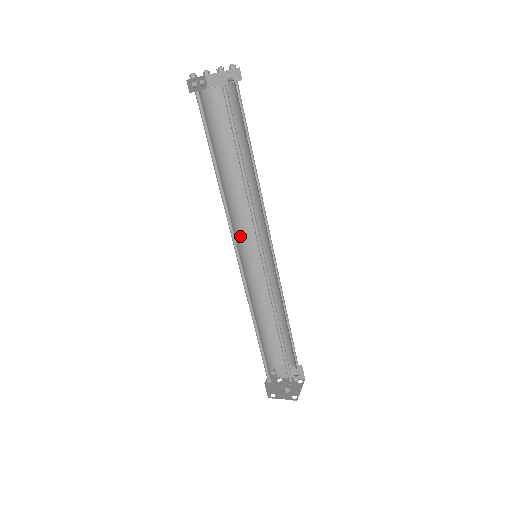
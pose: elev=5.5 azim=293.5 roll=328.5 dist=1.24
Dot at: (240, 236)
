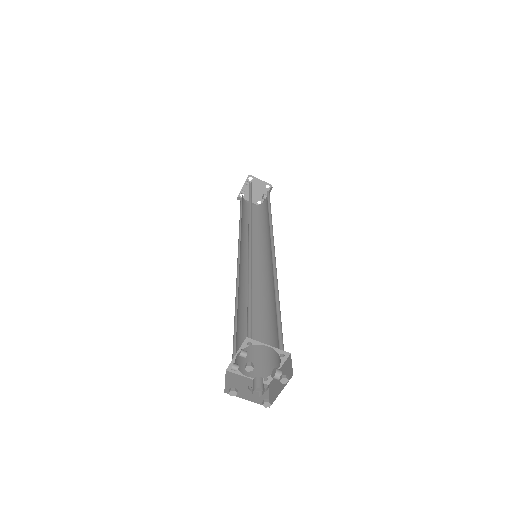
Dot at: (240, 246)
